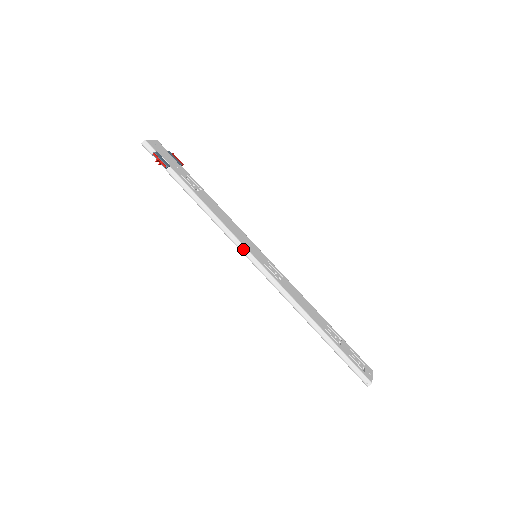
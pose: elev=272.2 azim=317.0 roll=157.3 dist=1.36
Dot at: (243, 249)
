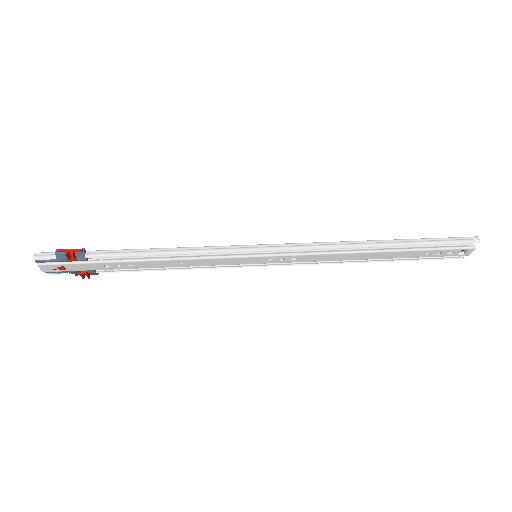
Dot at: (238, 248)
